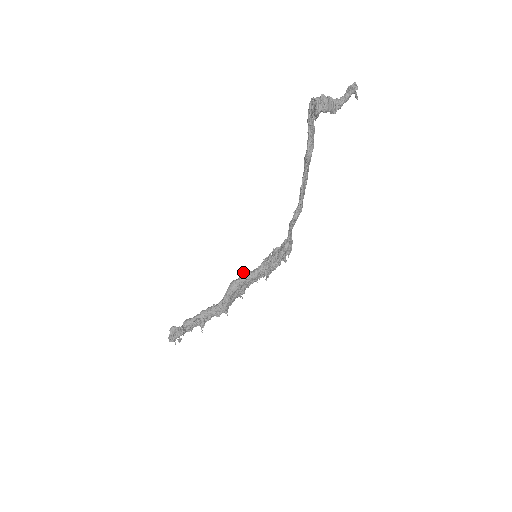
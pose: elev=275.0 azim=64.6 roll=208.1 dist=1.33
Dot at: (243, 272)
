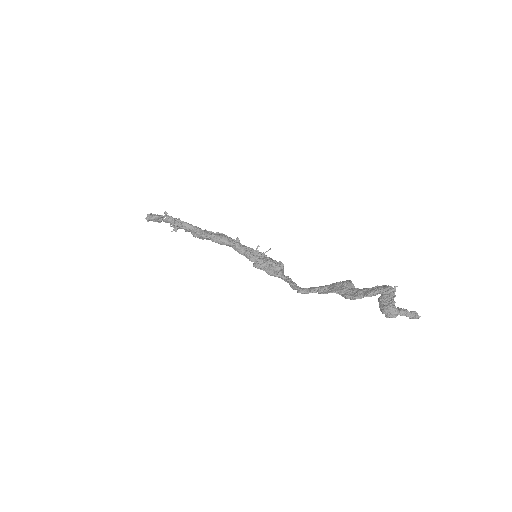
Dot at: (238, 243)
